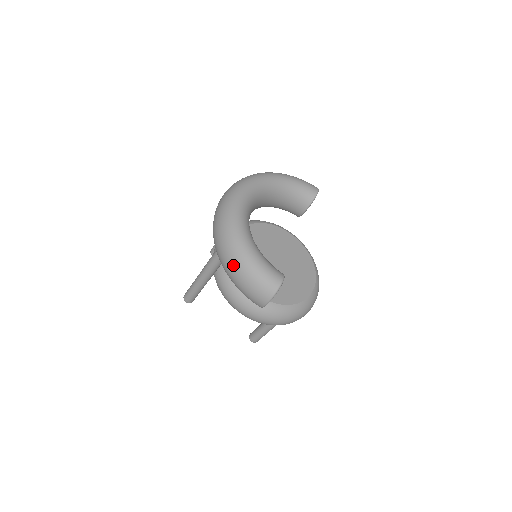
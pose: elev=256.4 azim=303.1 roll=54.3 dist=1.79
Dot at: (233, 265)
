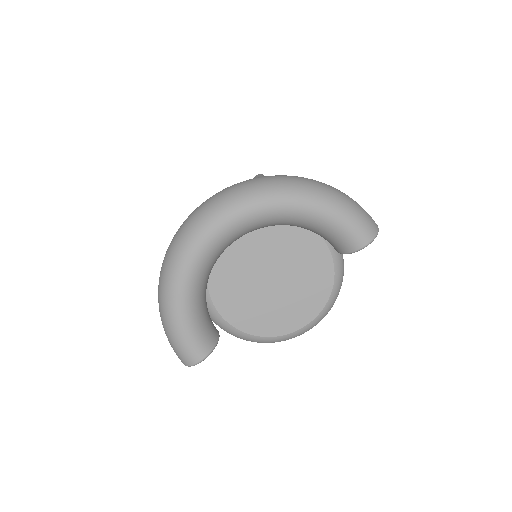
Dot at: (159, 309)
